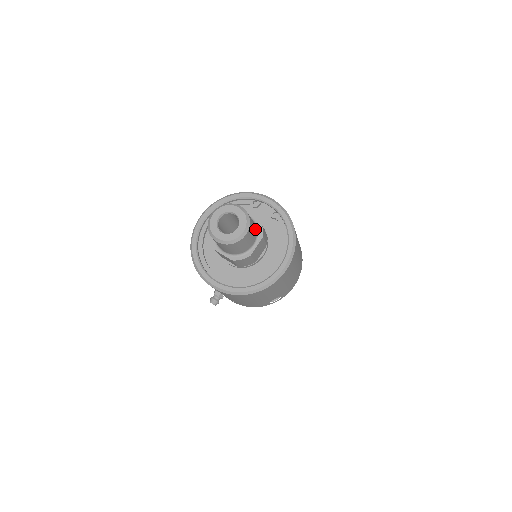
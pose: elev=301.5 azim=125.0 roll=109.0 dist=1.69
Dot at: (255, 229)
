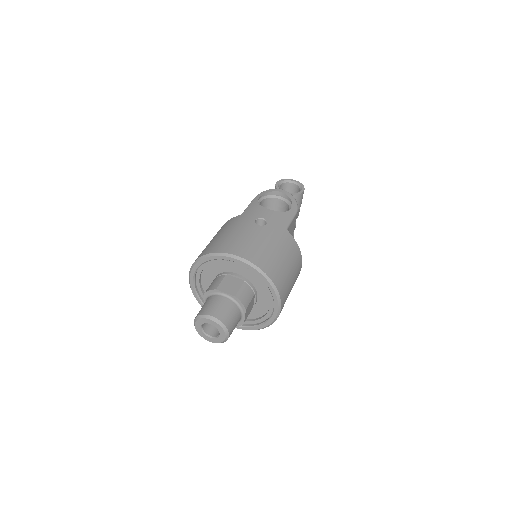
Dot at: (236, 312)
